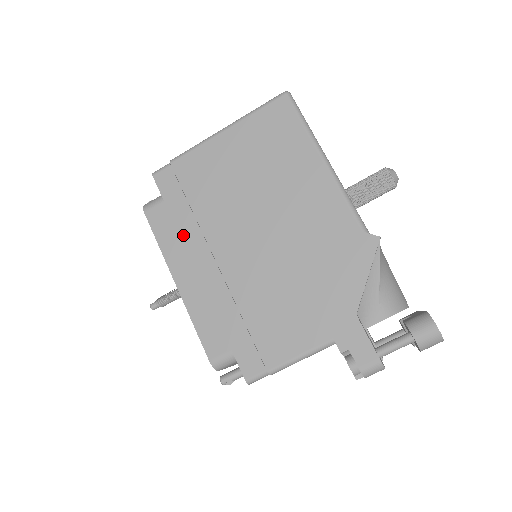
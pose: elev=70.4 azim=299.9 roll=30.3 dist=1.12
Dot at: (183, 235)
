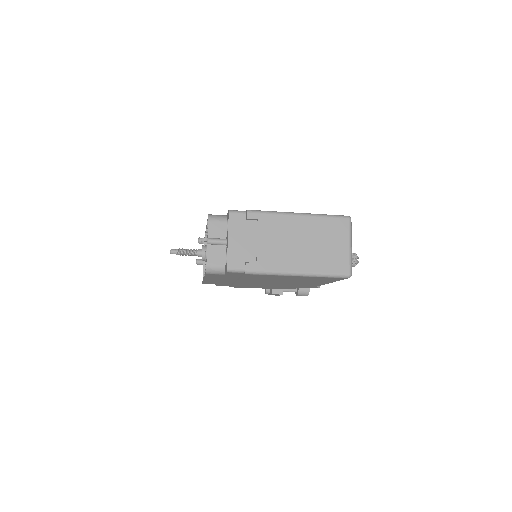
Dot at: occluded
